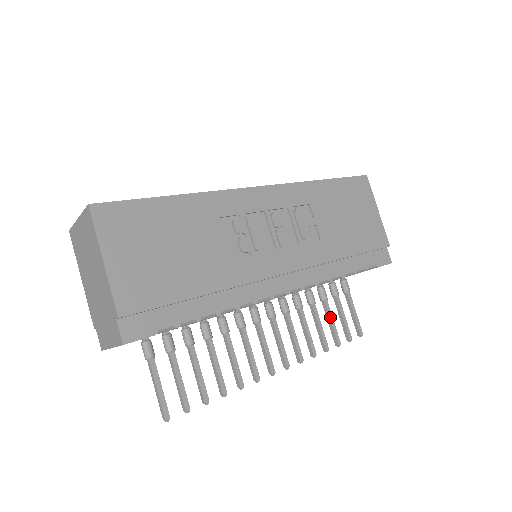
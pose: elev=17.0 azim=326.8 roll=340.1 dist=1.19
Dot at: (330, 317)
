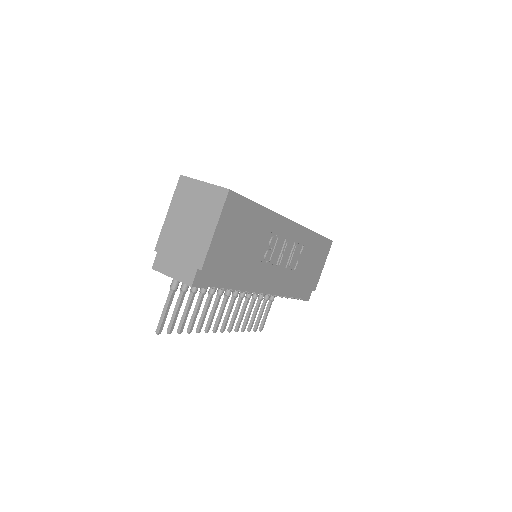
Dot at: (257, 311)
